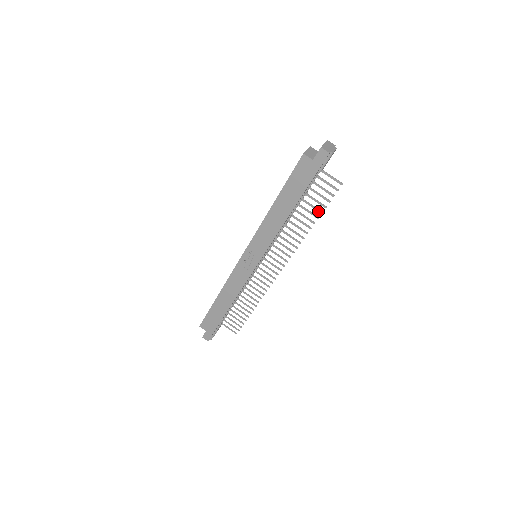
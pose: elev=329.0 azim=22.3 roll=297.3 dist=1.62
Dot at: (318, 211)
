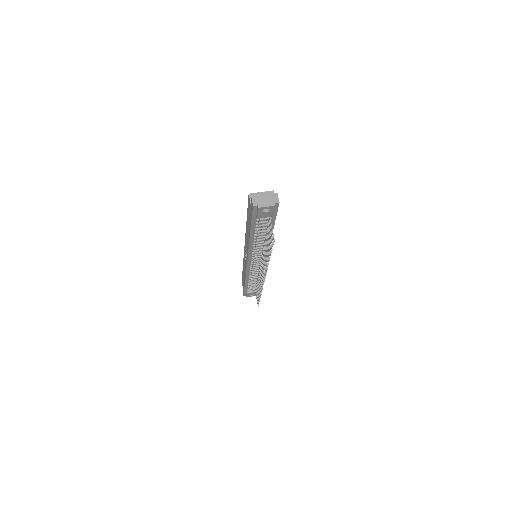
Dot at: (270, 251)
